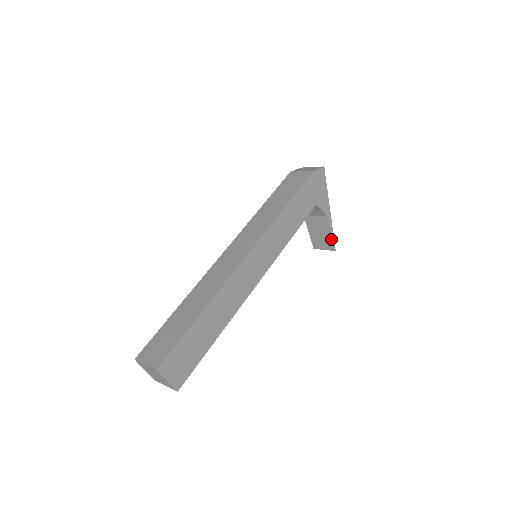
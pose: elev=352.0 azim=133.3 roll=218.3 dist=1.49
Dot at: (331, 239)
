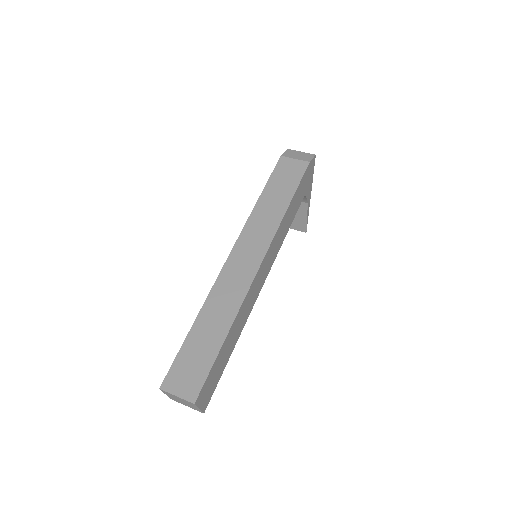
Dot at: (305, 222)
